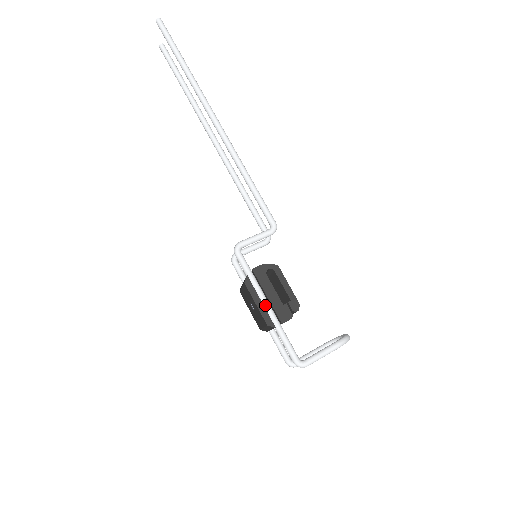
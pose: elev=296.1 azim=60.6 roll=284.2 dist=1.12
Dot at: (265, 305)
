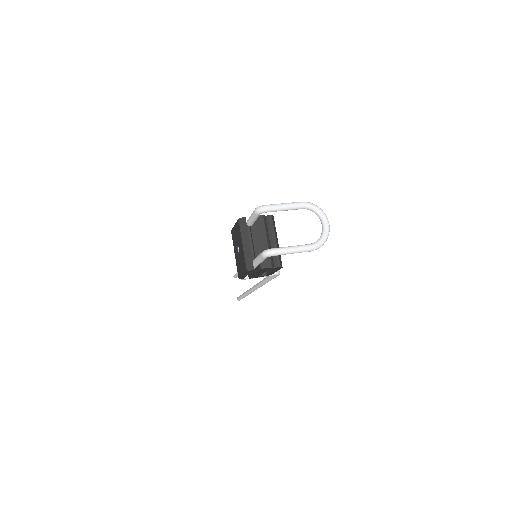
Dot at: occluded
